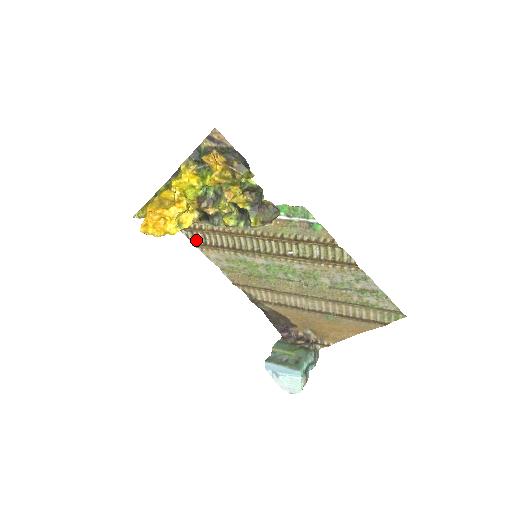
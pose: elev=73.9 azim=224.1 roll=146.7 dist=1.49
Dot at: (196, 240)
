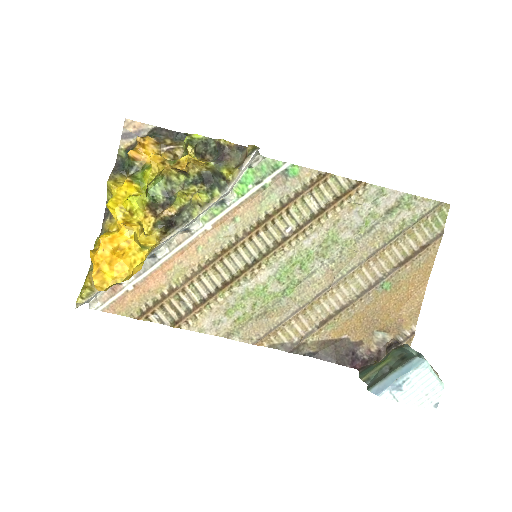
Dot at: (174, 317)
